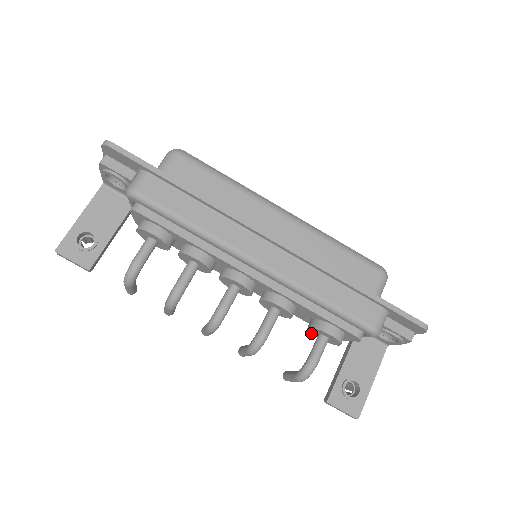
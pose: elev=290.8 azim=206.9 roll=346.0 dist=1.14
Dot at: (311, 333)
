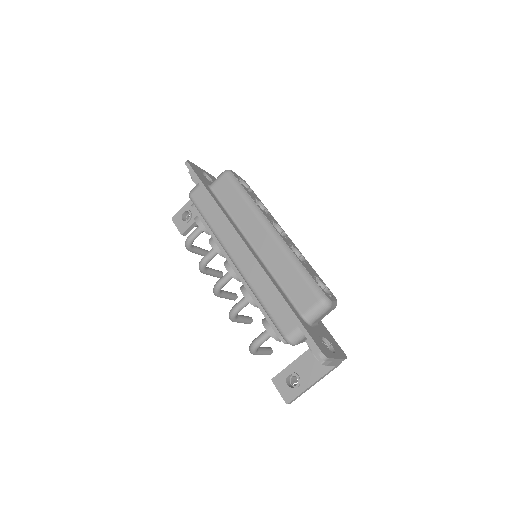
Dot at: occluded
